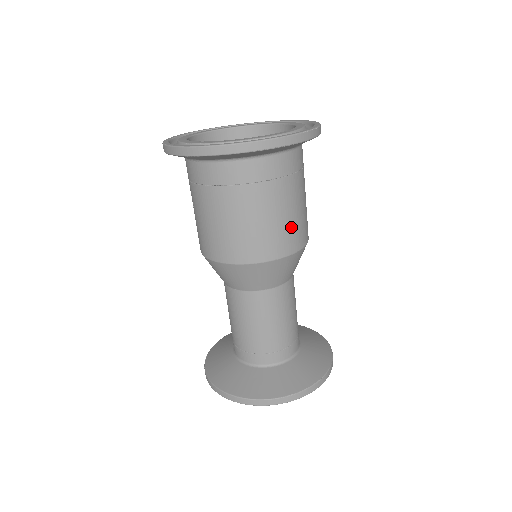
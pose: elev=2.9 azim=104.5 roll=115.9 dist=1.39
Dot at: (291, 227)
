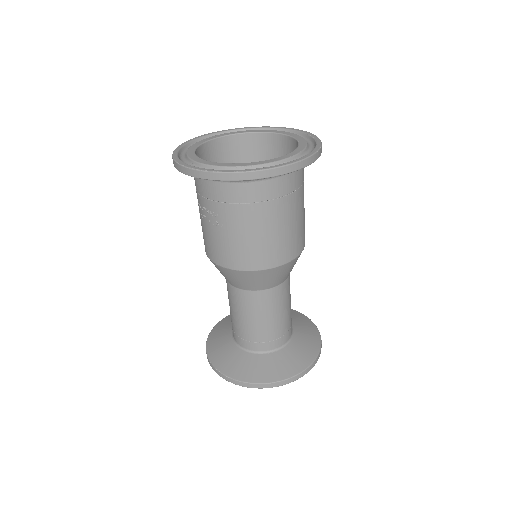
Dot at: (304, 222)
